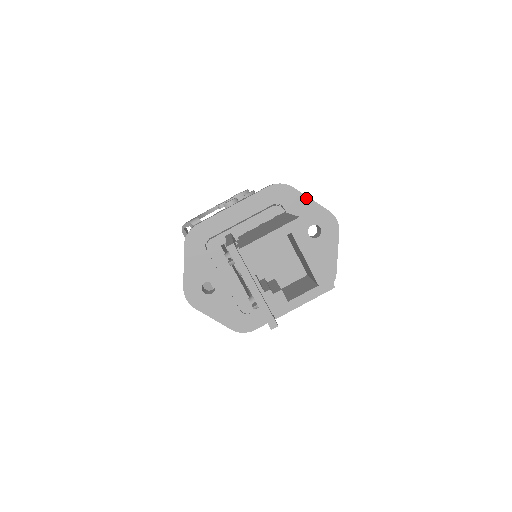
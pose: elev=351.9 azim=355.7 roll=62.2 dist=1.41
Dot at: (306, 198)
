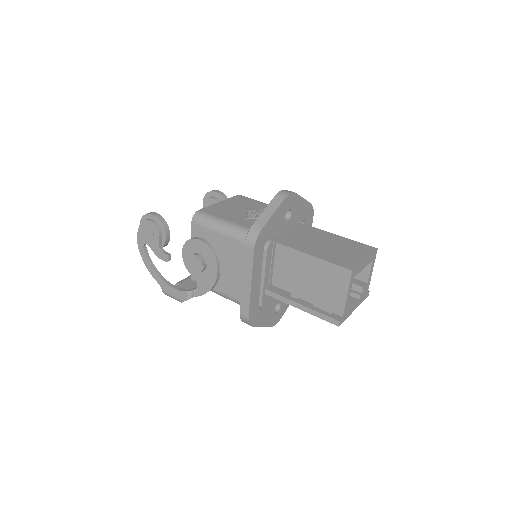
Dot at: (272, 218)
